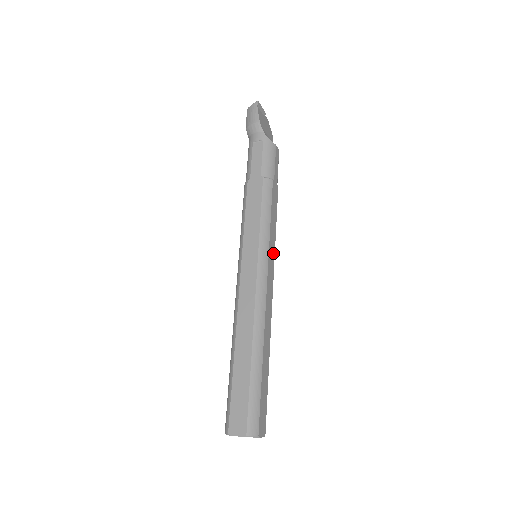
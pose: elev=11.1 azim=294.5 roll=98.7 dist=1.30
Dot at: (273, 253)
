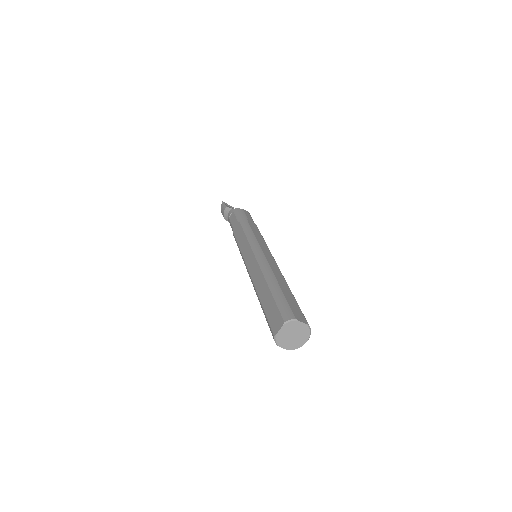
Dot at: (265, 246)
